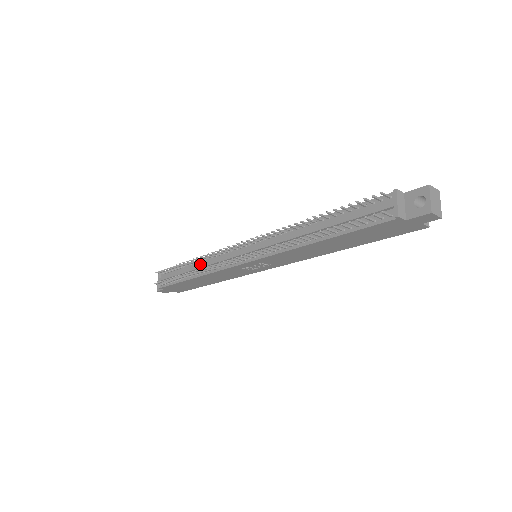
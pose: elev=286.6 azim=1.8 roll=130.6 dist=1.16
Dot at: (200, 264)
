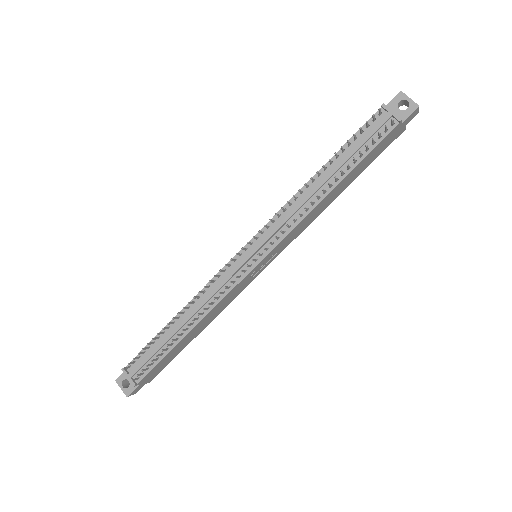
Dot at: (192, 309)
